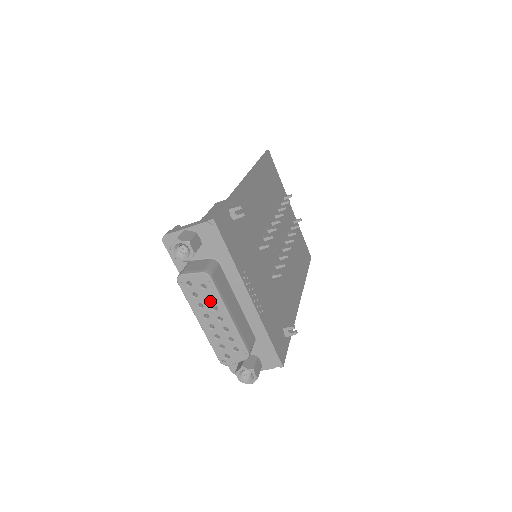
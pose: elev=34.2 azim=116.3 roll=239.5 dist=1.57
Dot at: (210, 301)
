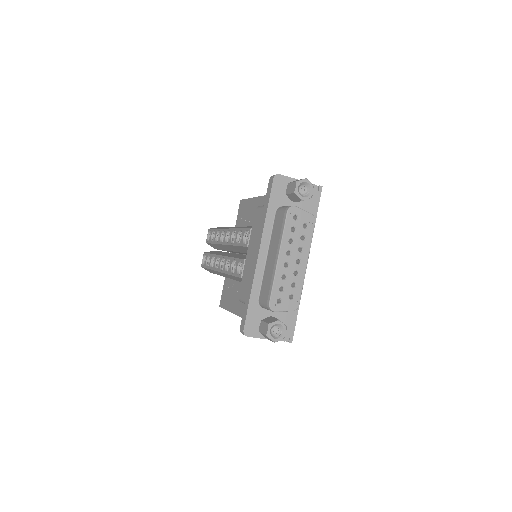
Dot at: (302, 241)
